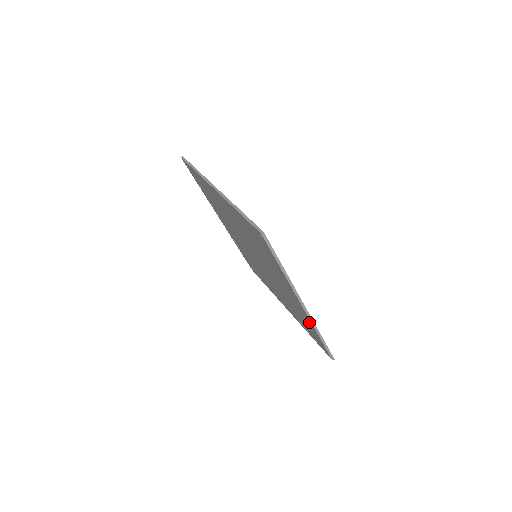
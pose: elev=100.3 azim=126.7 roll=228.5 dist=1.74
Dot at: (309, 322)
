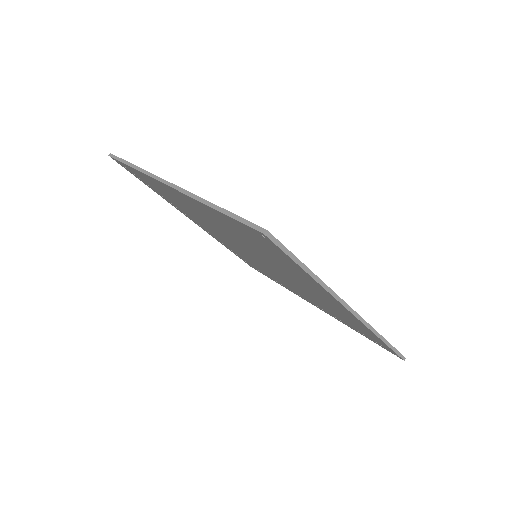
Dot at: (362, 326)
